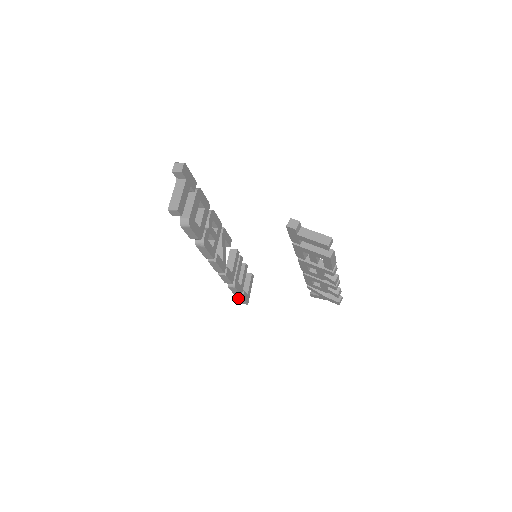
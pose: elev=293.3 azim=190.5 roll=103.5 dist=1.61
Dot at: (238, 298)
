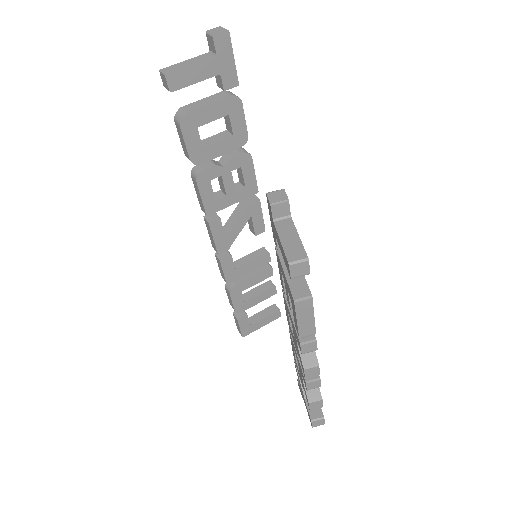
Dot at: (235, 317)
